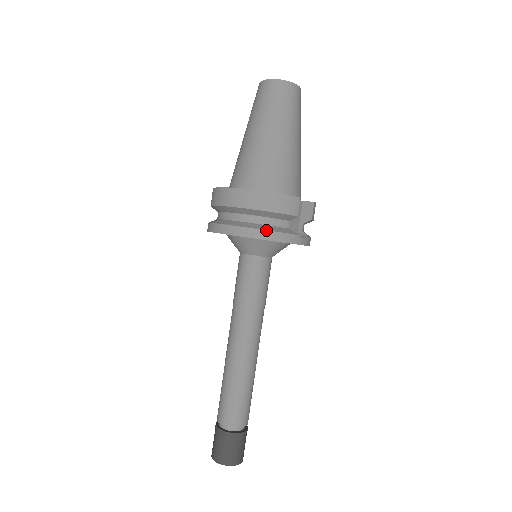
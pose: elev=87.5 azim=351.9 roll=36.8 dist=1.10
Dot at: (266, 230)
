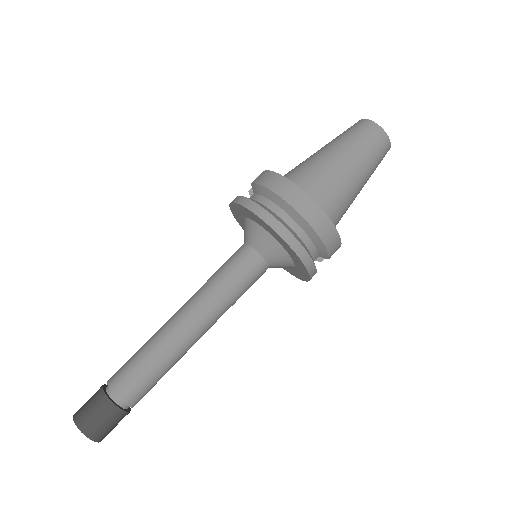
Dot at: (311, 257)
